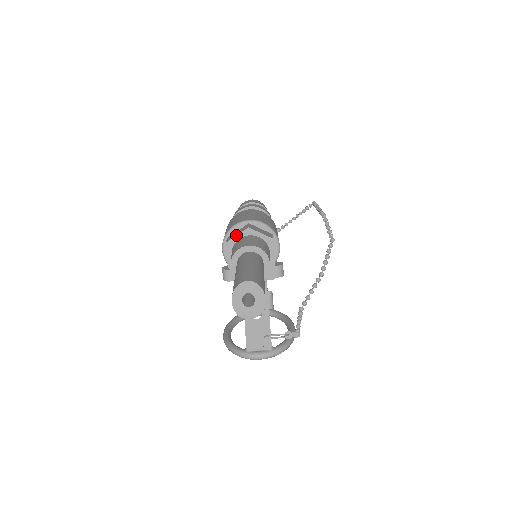
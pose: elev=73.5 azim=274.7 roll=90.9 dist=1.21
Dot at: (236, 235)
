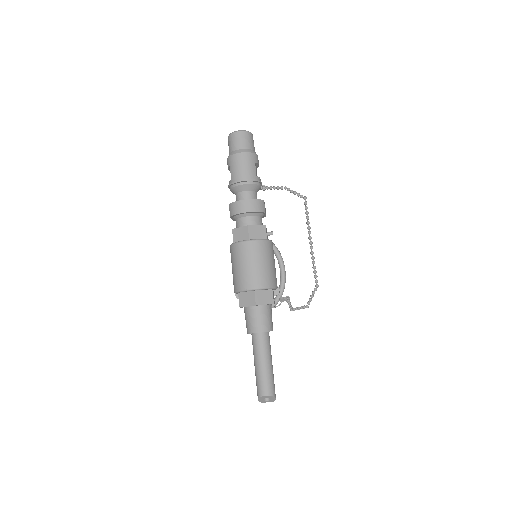
Dot at: (247, 306)
